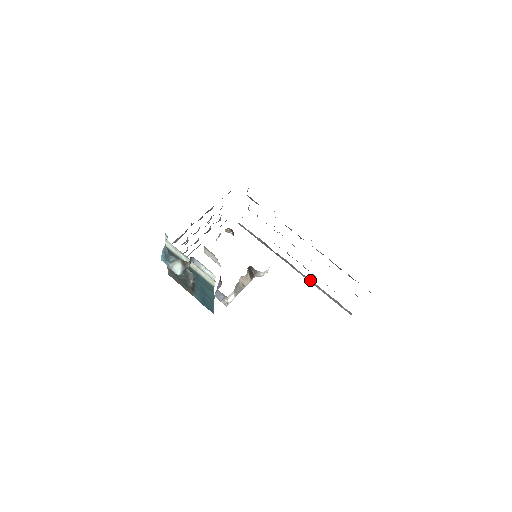
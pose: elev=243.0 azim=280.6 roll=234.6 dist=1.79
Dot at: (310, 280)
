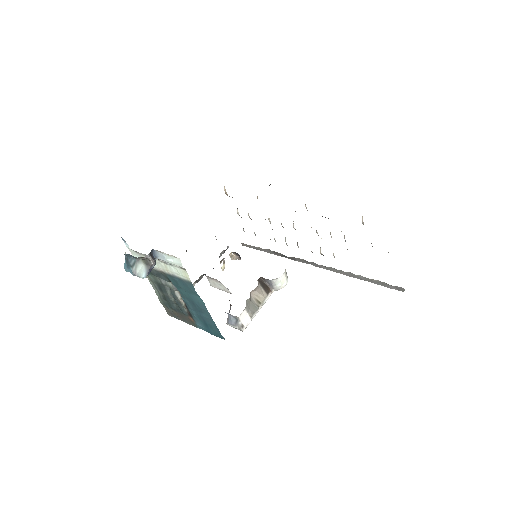
Dot at: (338, 270)
